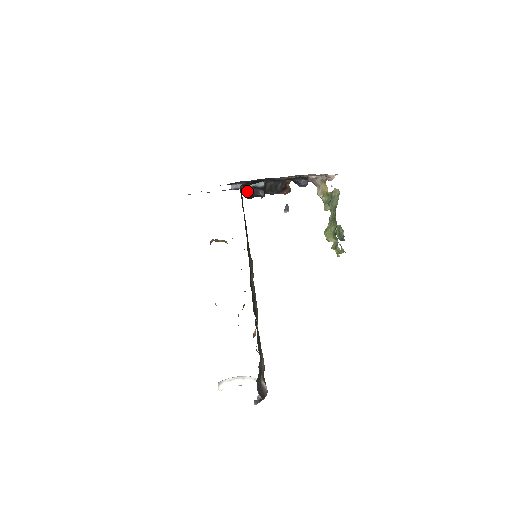
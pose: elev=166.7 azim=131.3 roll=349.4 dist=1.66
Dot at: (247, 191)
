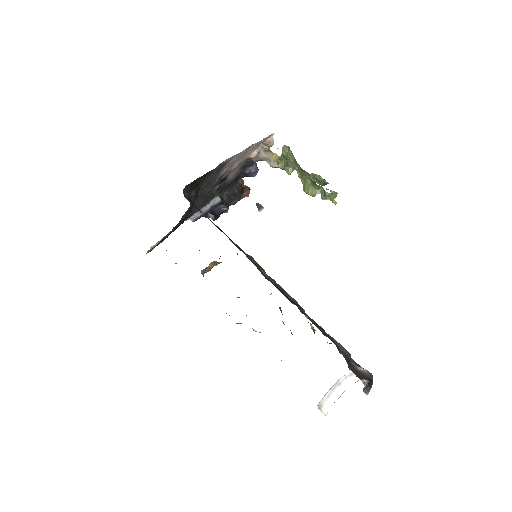
Dot at: (209, 215)
